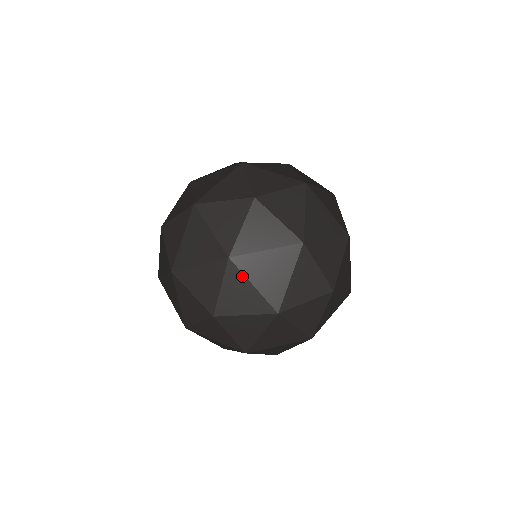
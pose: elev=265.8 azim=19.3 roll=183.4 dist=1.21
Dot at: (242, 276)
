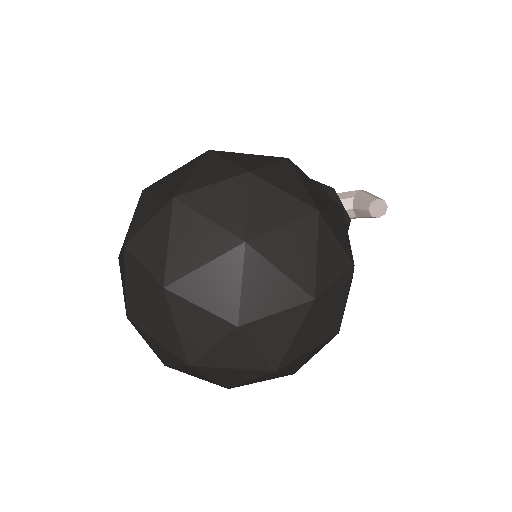
Dot at: (145, 332)
